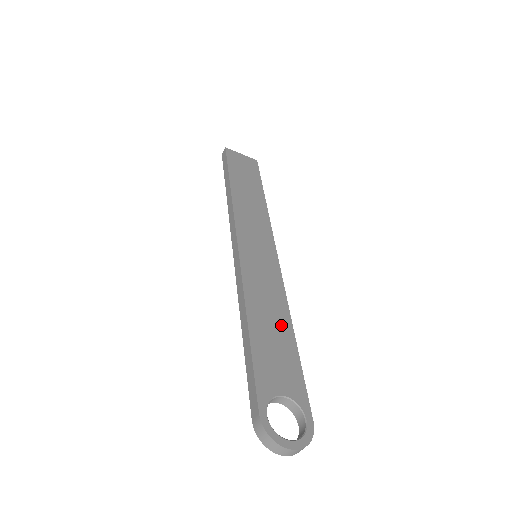
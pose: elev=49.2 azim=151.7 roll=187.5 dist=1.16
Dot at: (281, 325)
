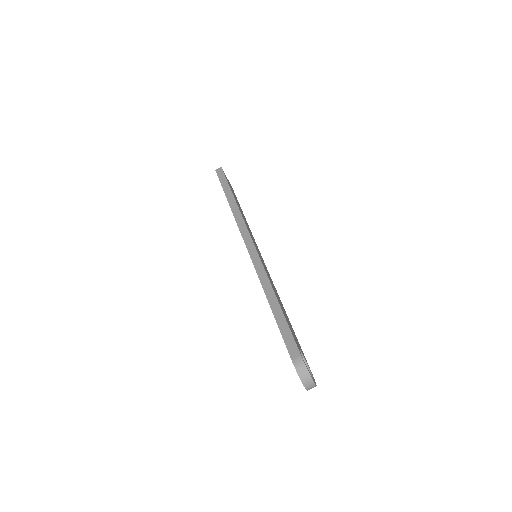
Dot at: (283, 308)
